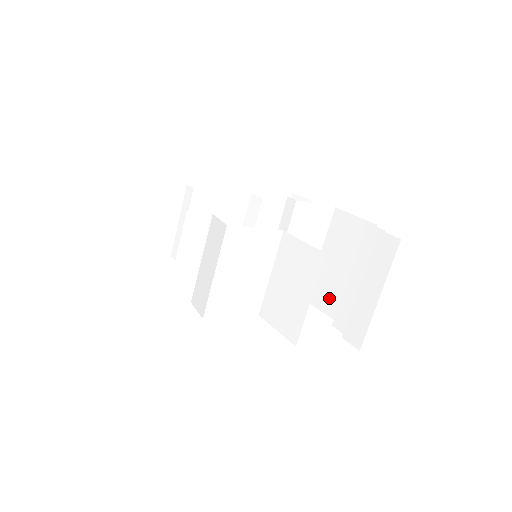
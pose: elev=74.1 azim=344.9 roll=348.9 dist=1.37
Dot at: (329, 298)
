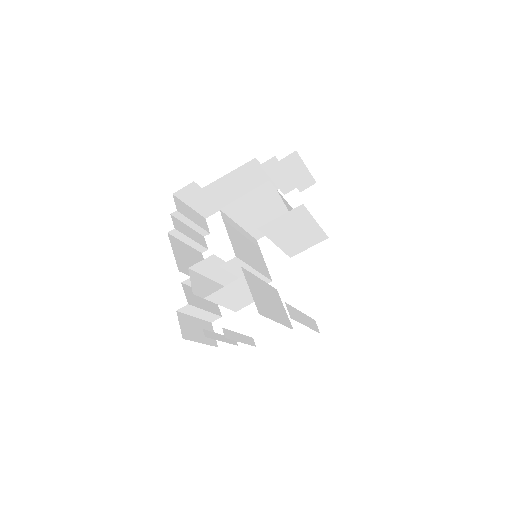
Dot at: occluded
